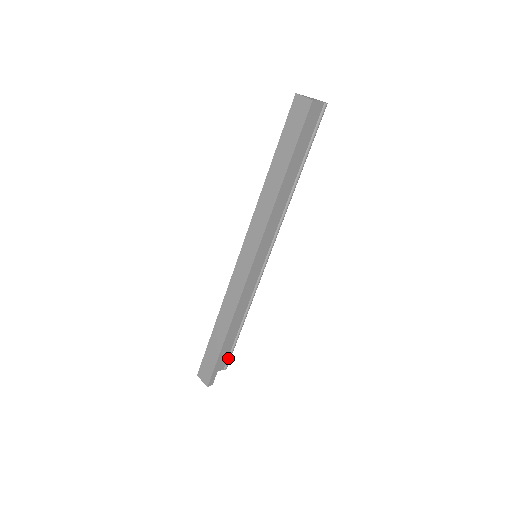
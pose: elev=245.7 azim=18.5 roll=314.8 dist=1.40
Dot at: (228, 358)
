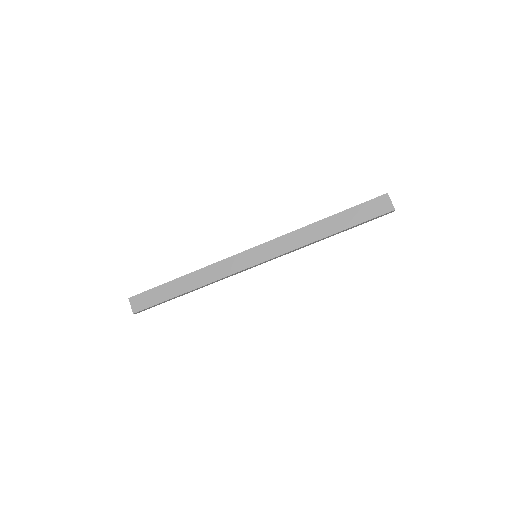
Dot at: occluded
